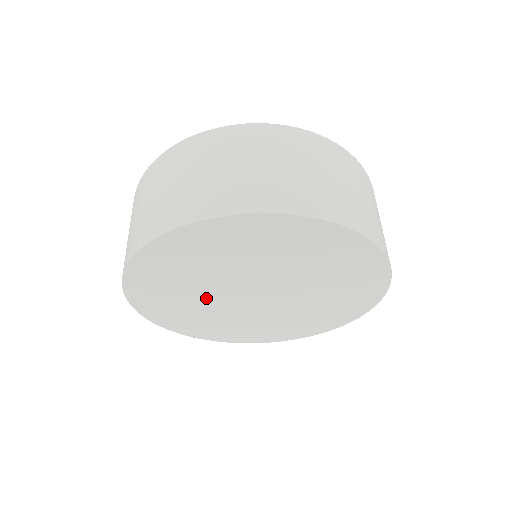
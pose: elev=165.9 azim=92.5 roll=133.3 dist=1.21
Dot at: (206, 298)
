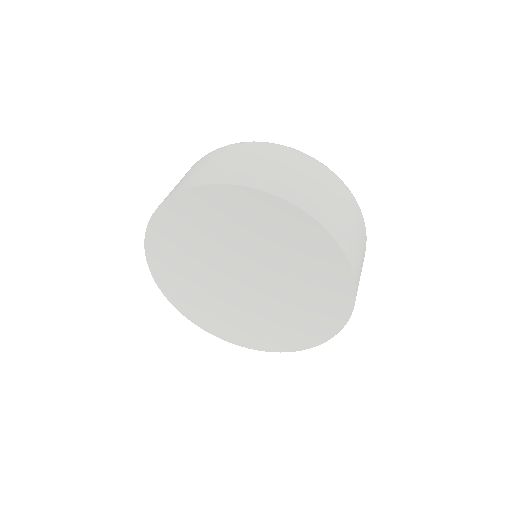
Dot at: (205, 275)
